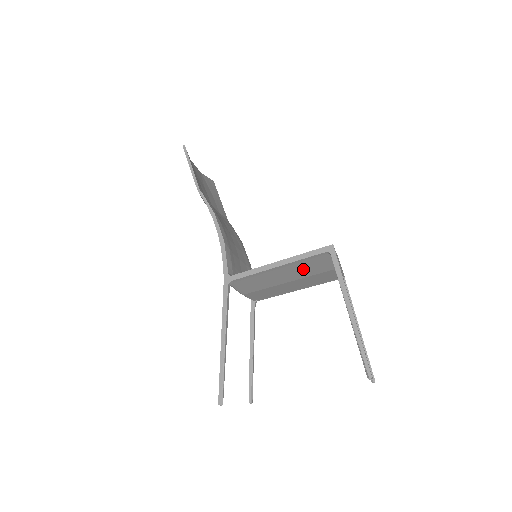
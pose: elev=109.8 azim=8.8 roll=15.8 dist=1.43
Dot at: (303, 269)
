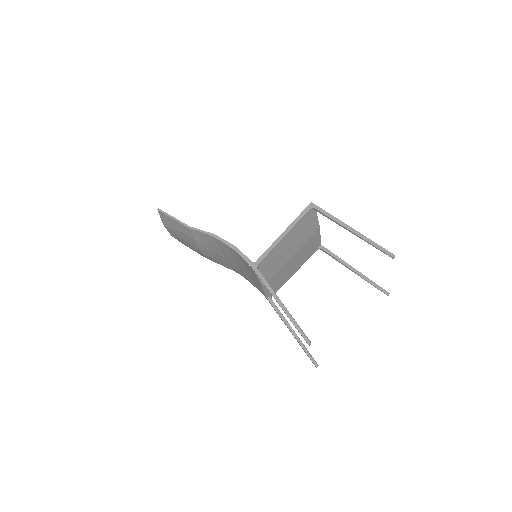
Dot at: (299, 236)
